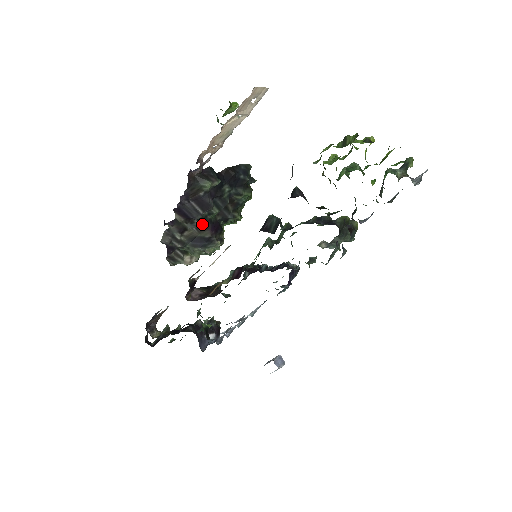
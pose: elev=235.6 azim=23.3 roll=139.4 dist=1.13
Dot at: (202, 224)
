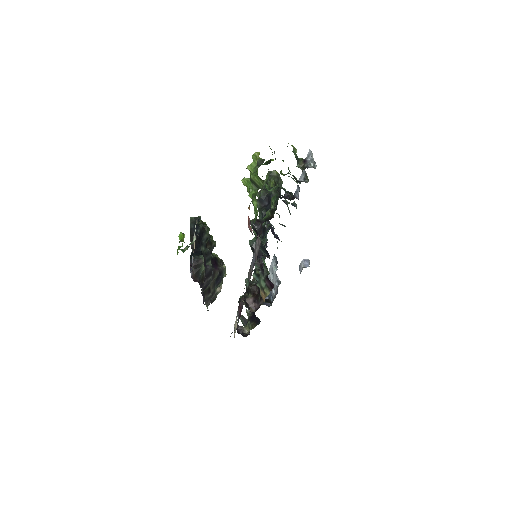
Dot at: (212, 275)
